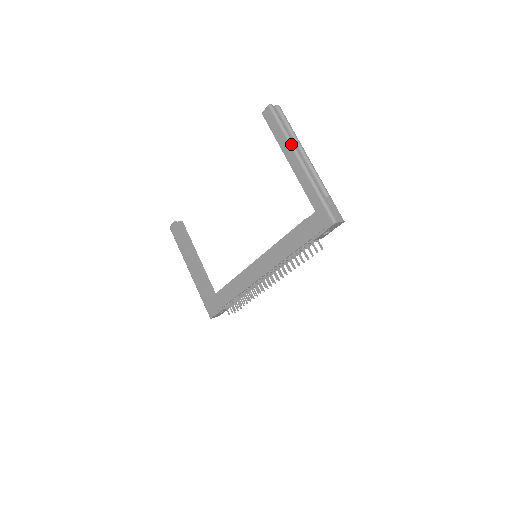
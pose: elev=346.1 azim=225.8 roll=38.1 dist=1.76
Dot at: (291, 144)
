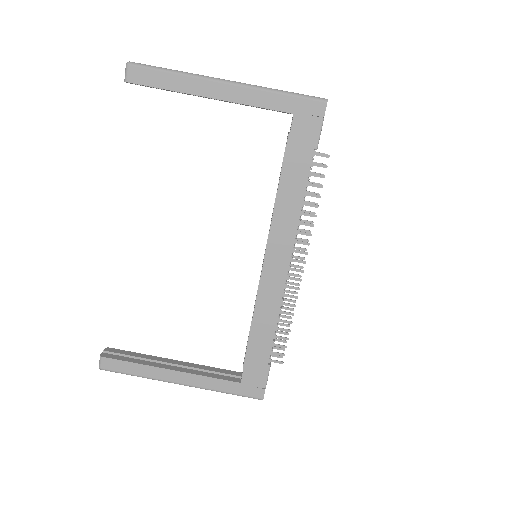
Dot at: (197, 76)
